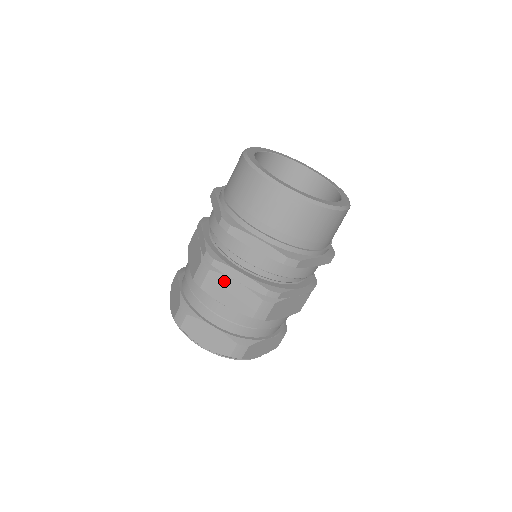
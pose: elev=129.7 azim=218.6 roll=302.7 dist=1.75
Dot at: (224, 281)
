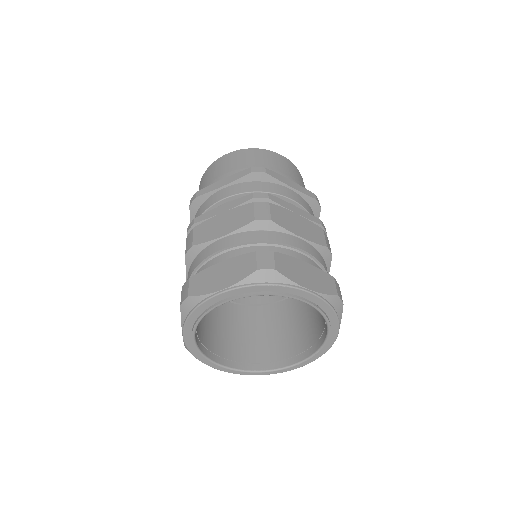
Dot at: (286, 213)
